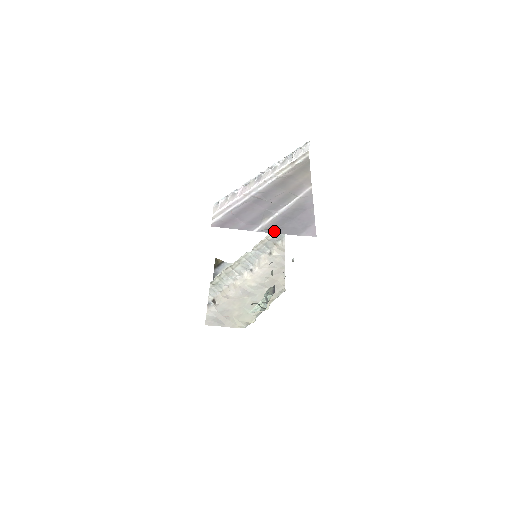
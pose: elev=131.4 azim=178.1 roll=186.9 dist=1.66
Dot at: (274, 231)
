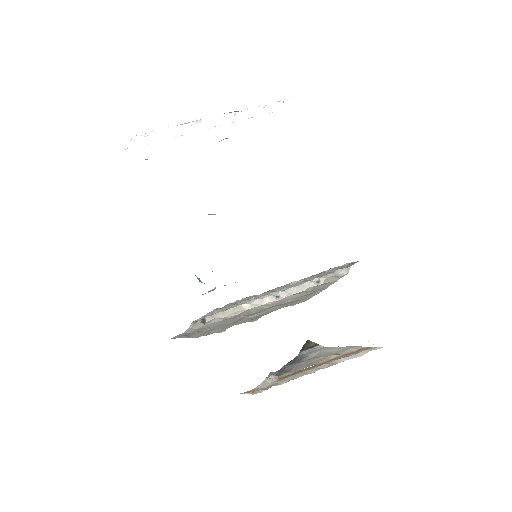
Dot at: occluded
